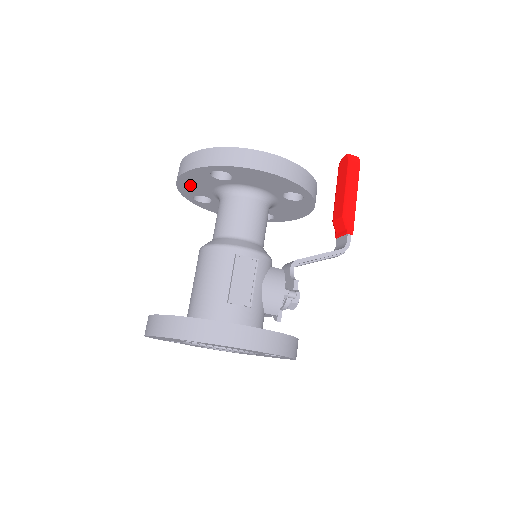
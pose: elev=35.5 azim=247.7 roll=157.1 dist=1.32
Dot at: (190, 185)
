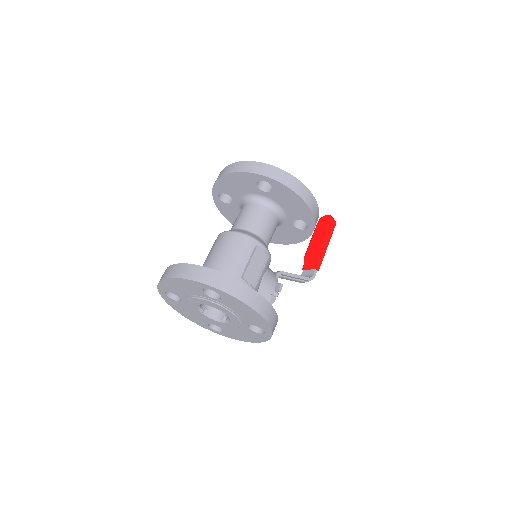
Dot at: (230, 183)
